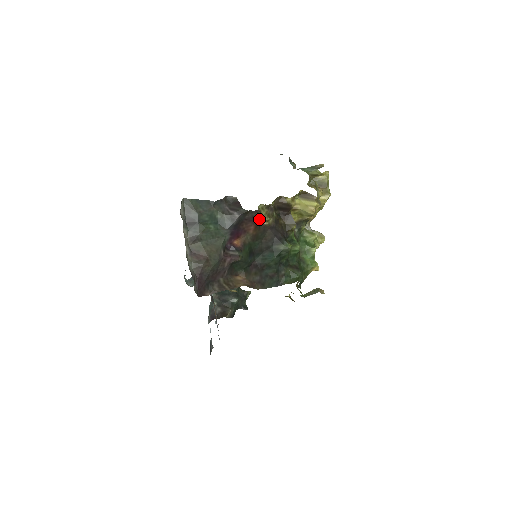
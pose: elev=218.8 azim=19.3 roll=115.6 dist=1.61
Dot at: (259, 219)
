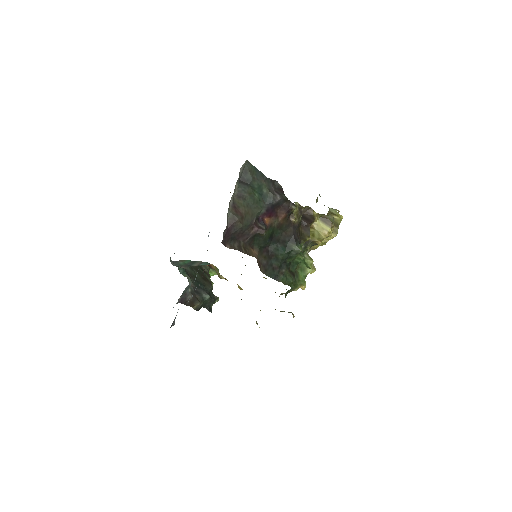
Dot at: (291, 212)
